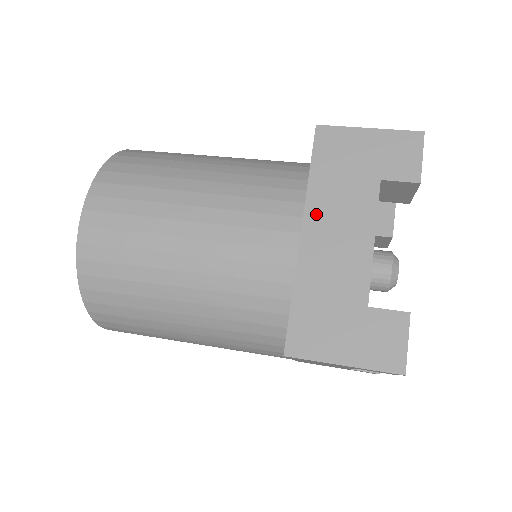
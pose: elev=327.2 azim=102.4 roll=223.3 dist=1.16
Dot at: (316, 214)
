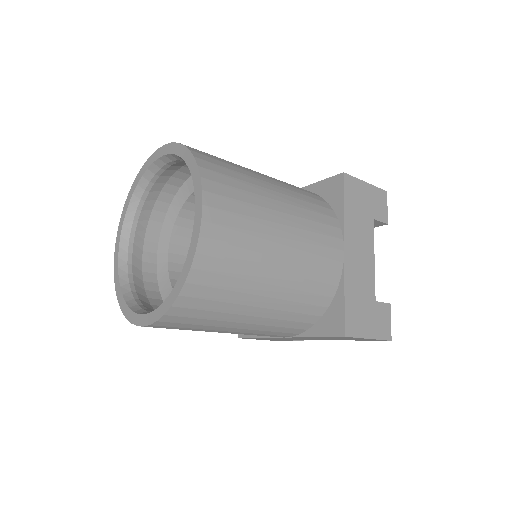
Dot at: occluded
